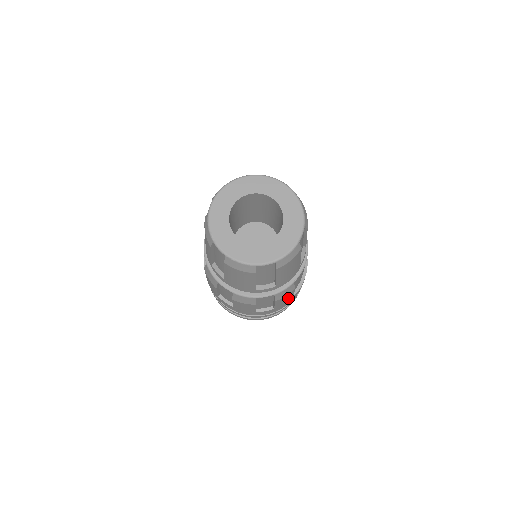
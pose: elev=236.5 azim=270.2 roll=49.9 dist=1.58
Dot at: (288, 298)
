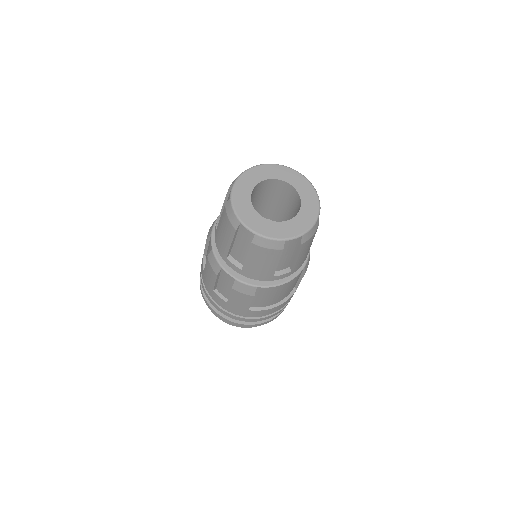
Dot at: (244, 303)
